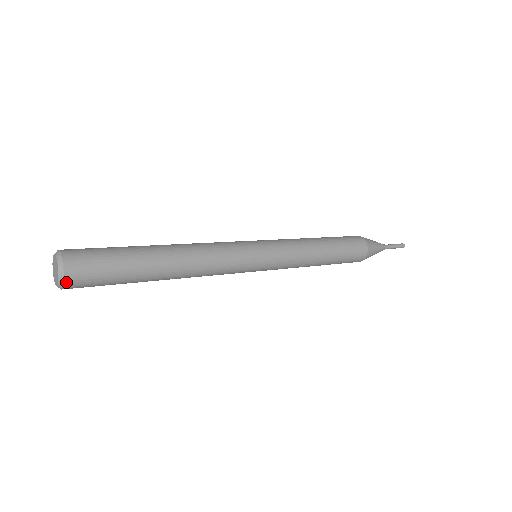
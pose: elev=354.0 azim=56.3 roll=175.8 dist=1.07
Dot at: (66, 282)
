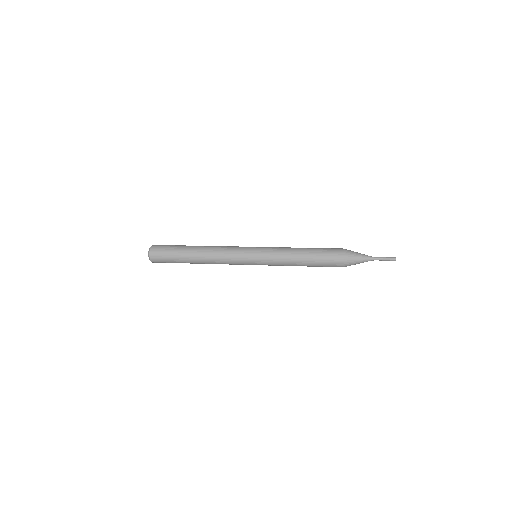
Dot at: (151, 259)
